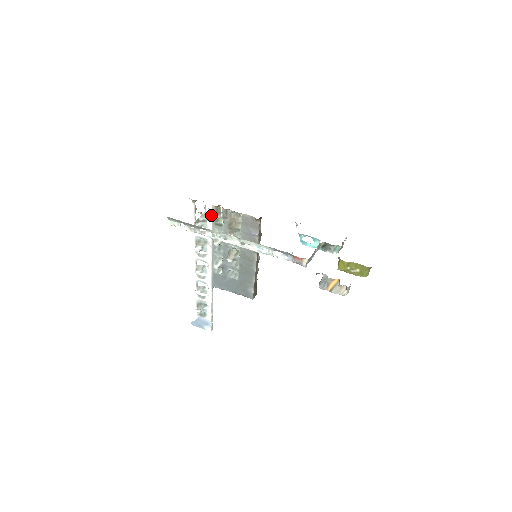
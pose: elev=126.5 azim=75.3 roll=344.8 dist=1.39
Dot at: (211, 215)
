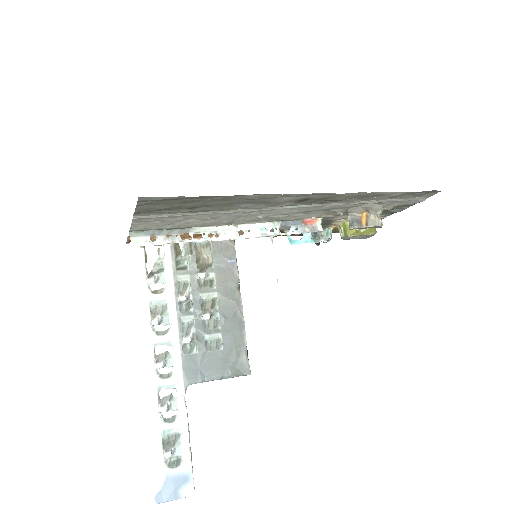
Dot at: (169, 257)
